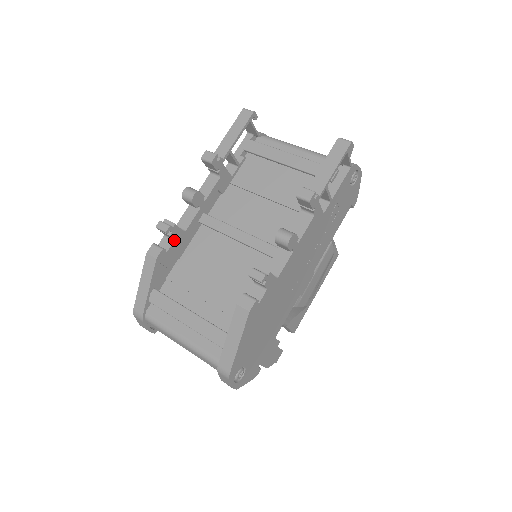
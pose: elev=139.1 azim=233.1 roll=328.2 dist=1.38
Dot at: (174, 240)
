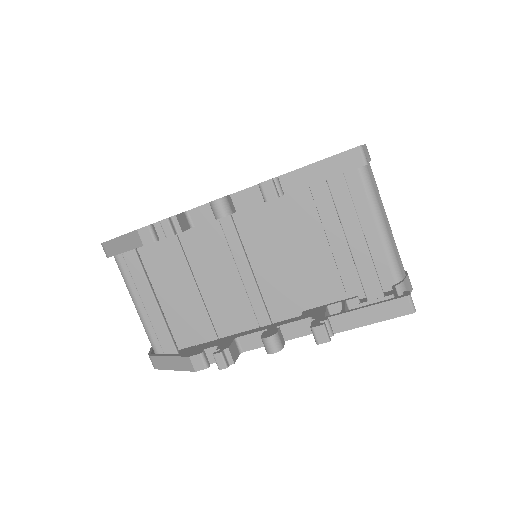
Dot at: occluded
